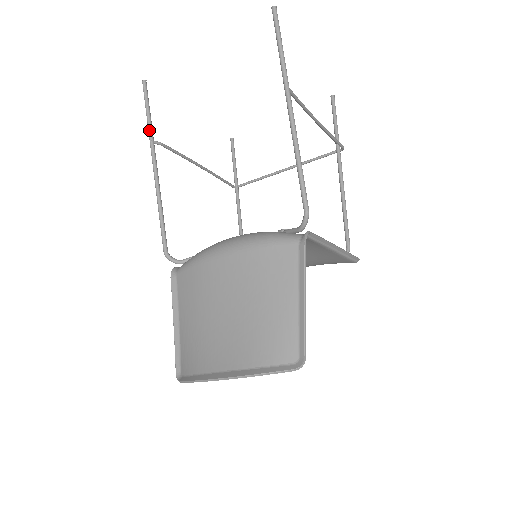
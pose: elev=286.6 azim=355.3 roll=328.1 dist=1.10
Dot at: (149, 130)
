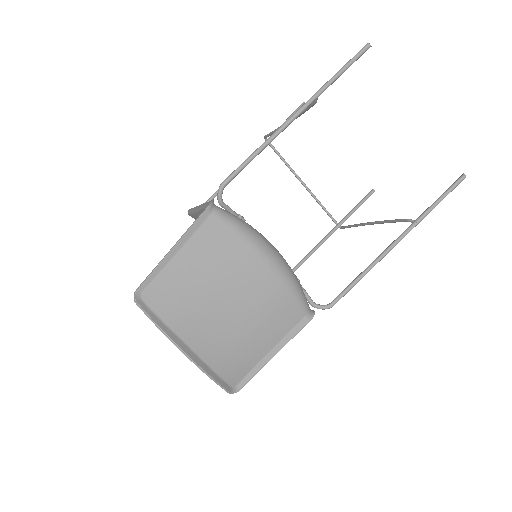
Dot at: (327, 86)
